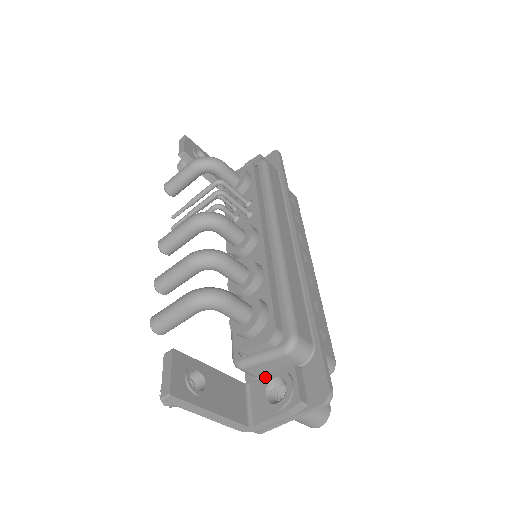
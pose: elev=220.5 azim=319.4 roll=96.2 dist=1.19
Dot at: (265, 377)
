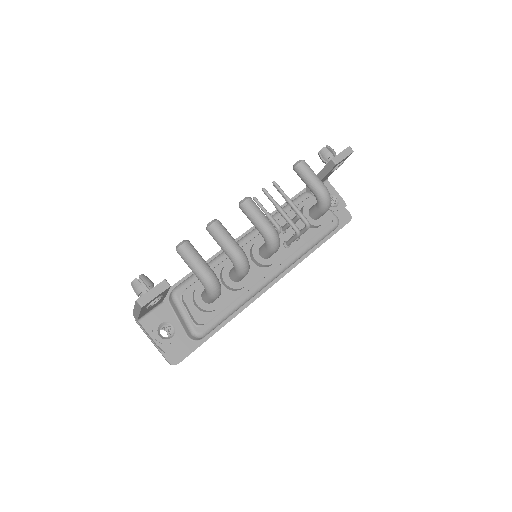
Dot at: (172, 315)
